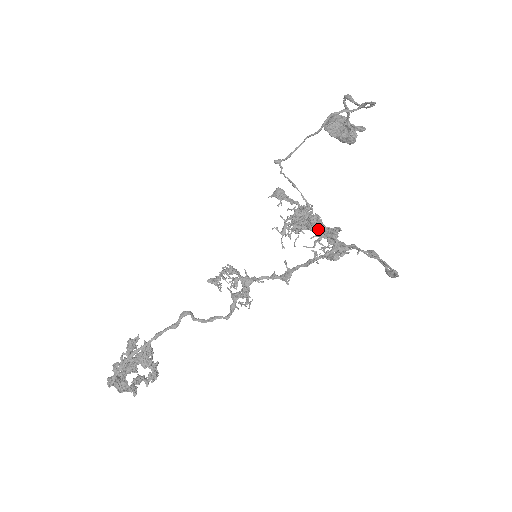
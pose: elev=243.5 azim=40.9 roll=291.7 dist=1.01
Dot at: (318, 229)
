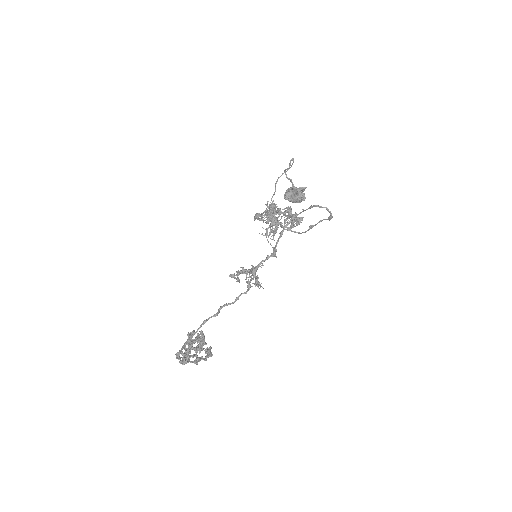
Dot at: (277, 210)
